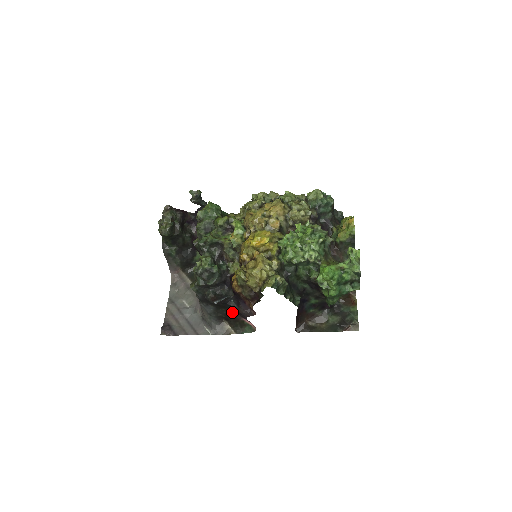
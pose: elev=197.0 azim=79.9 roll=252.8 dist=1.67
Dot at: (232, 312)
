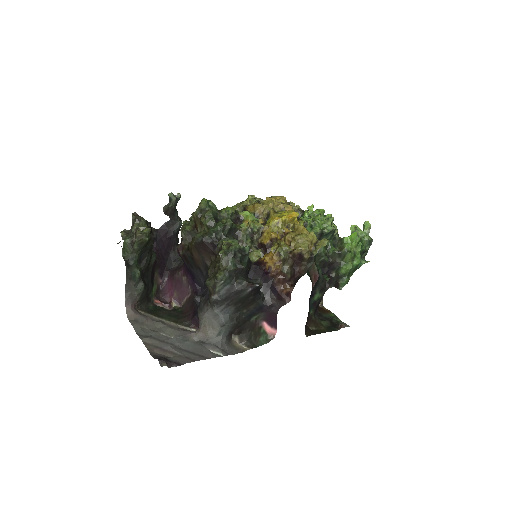
Dot at: (254, 312)
